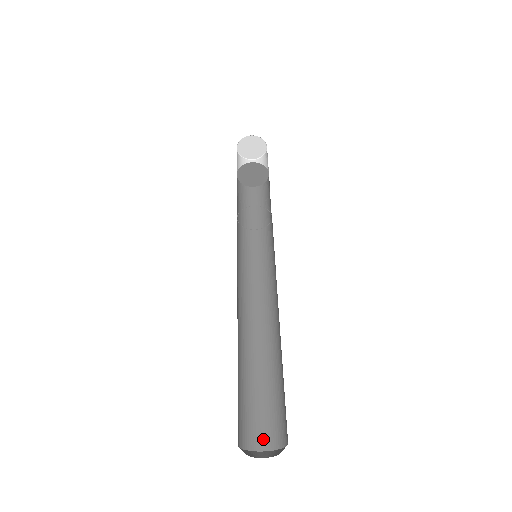
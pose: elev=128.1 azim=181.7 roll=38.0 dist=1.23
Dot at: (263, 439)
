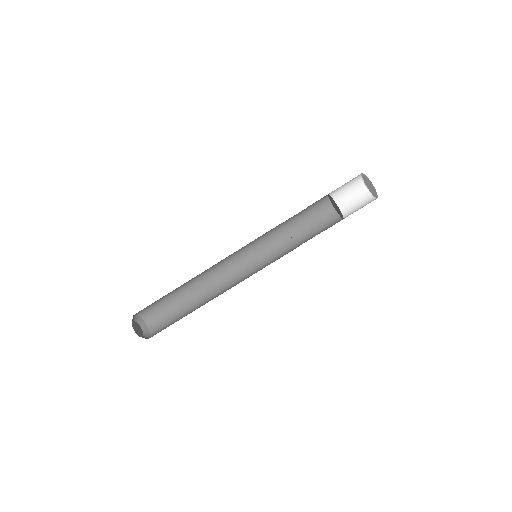
Dot at: (150, 318)
